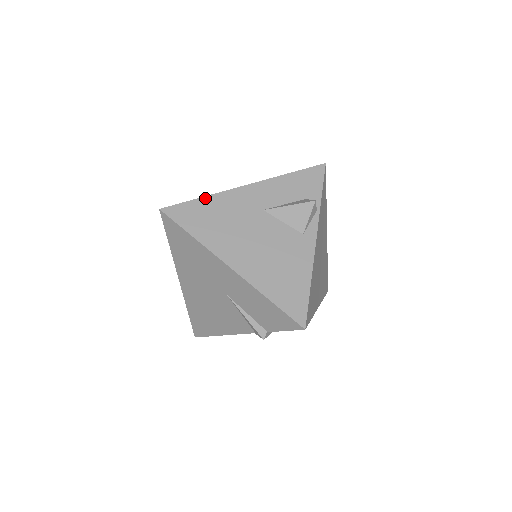
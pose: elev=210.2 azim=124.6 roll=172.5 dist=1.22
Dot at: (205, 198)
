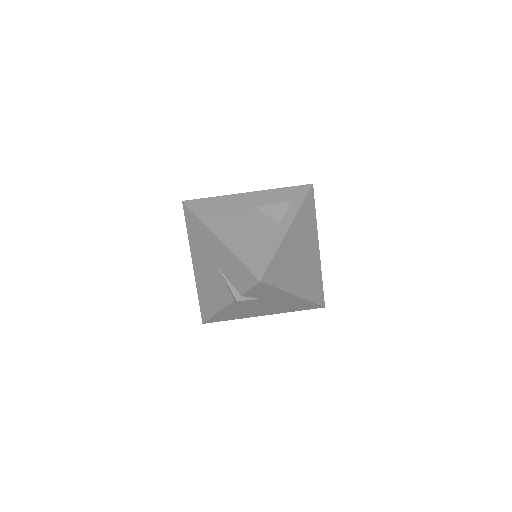
Dot at: (215, 197)
